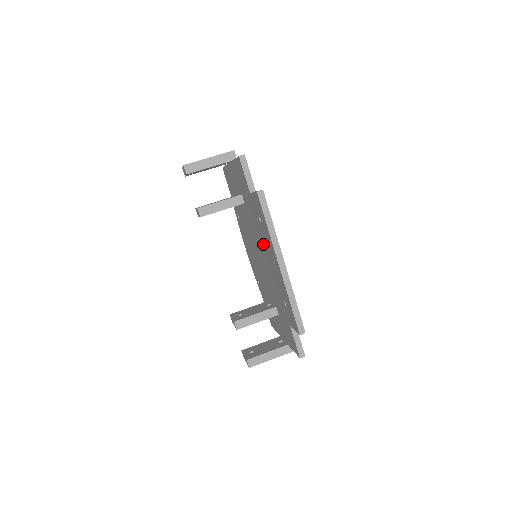
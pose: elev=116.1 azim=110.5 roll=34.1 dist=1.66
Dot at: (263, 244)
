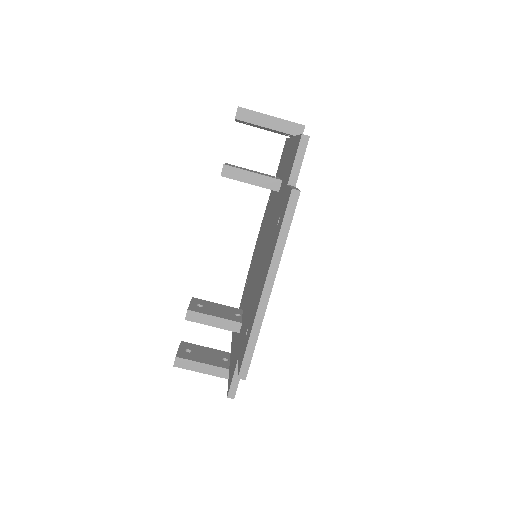
Dot at: (267, 250)
